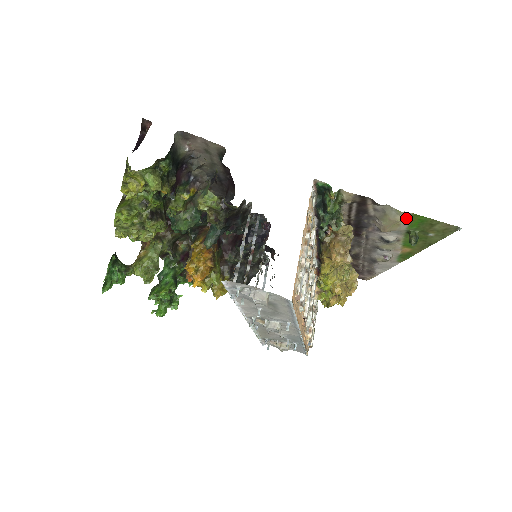
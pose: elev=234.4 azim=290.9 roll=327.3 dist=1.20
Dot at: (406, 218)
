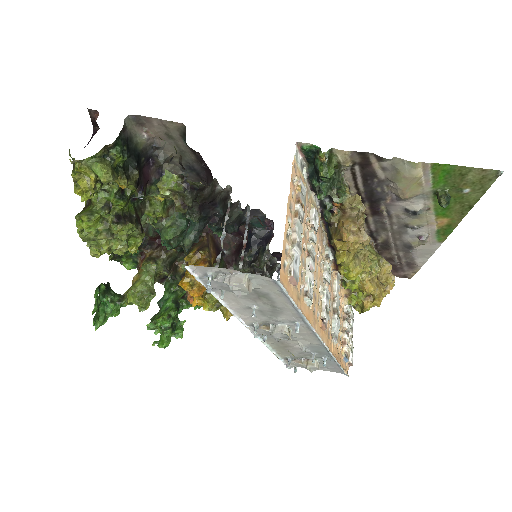
Dot at: (426, 172)
